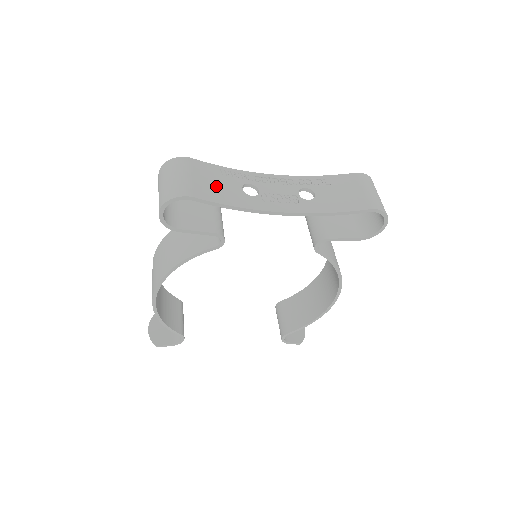
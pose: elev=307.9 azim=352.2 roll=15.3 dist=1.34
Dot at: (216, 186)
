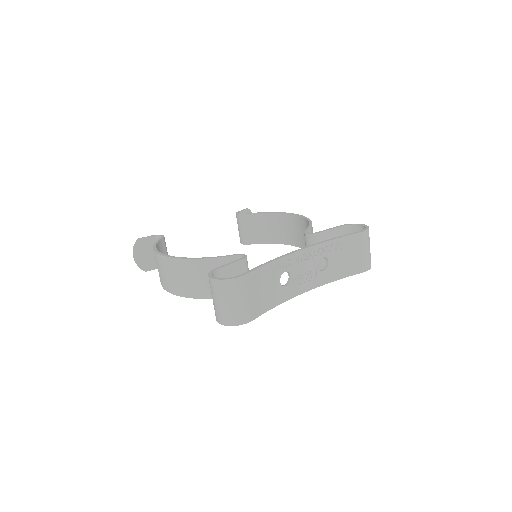
Dot at: (264, 293)
